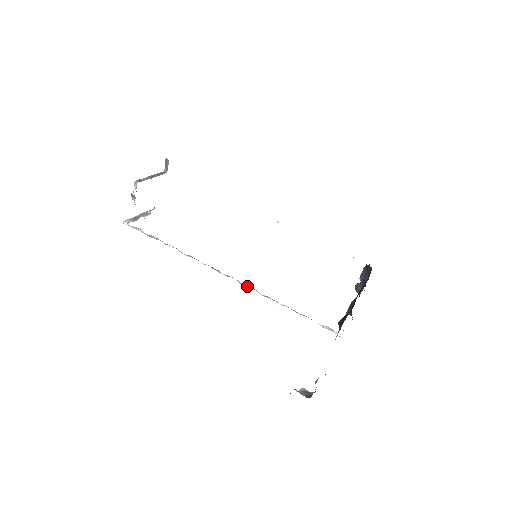
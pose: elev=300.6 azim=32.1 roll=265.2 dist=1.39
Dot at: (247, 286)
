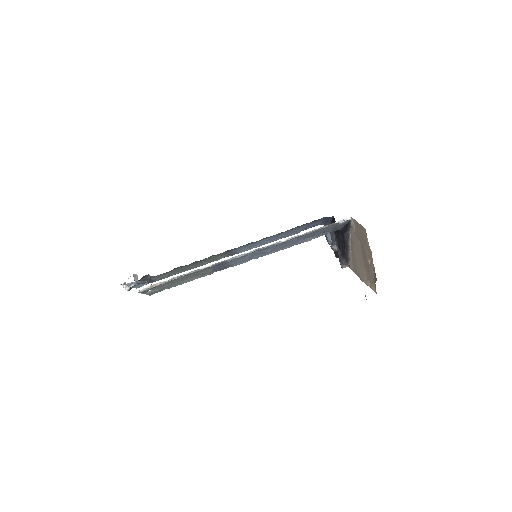
Dot at: (271, 244)
